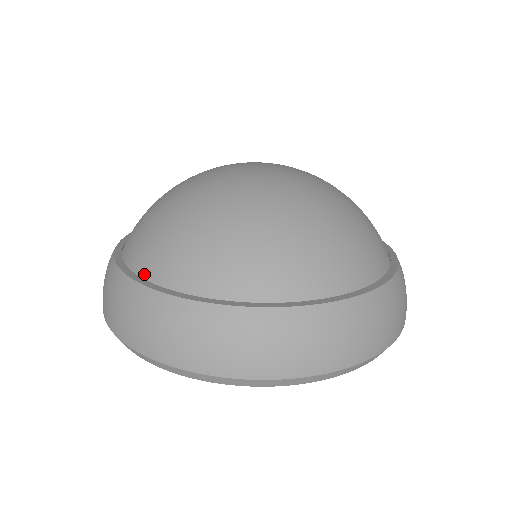
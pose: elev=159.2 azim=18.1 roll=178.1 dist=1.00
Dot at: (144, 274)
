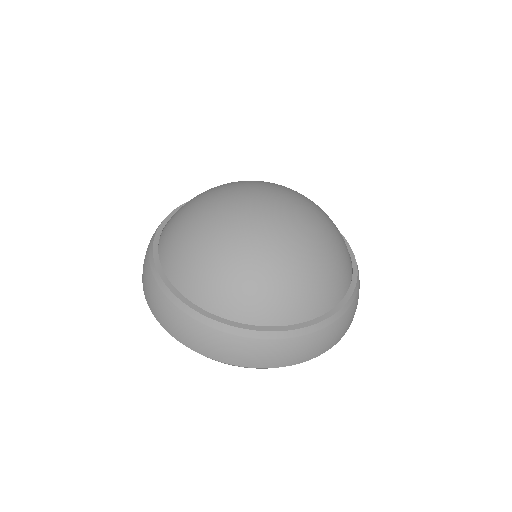
Dot at: (255, 322)
